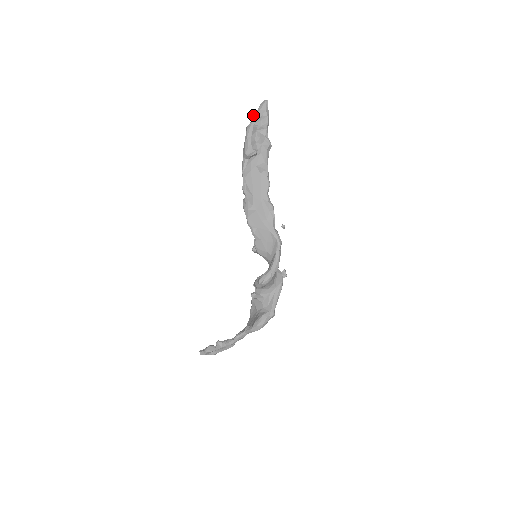
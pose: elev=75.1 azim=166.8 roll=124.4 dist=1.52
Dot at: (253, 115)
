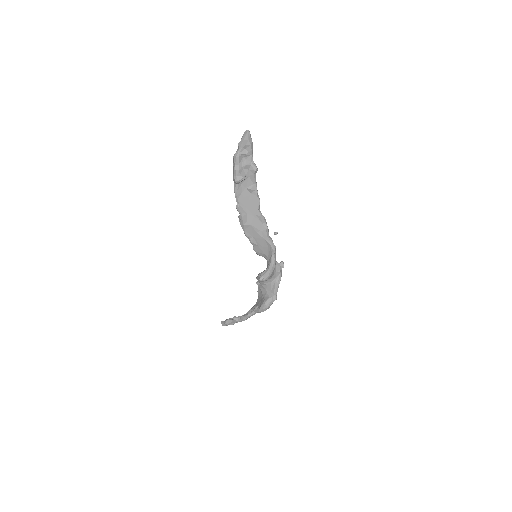
Dot at: (238, 145)
